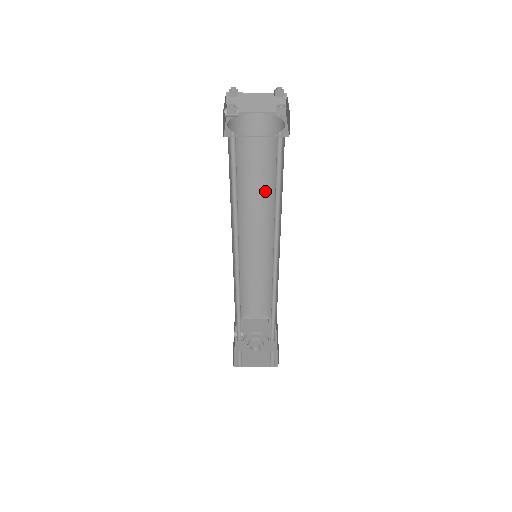
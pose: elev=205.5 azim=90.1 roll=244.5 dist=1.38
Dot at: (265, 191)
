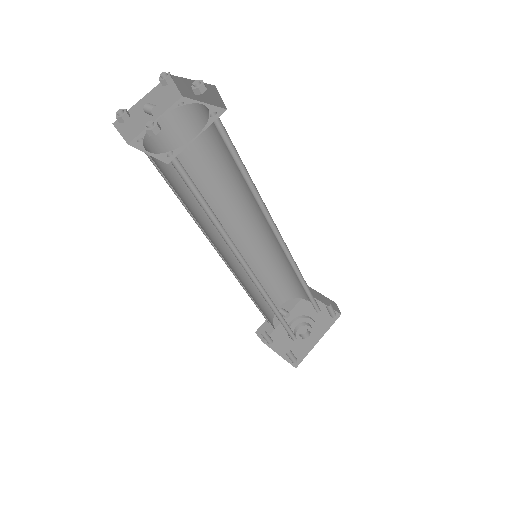
Dot at: occluded
